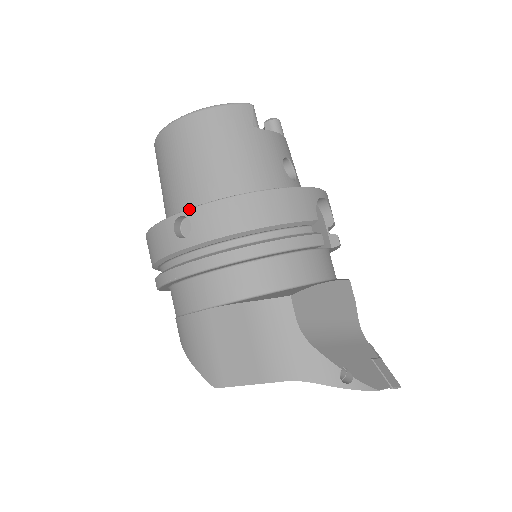
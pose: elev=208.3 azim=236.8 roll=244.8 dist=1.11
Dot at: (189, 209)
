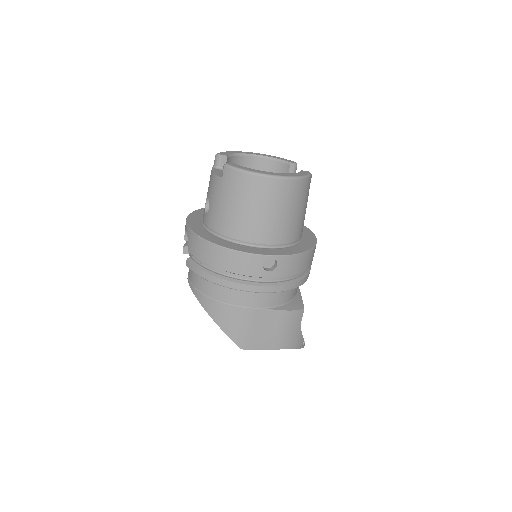
Dot at: (280, 256)
